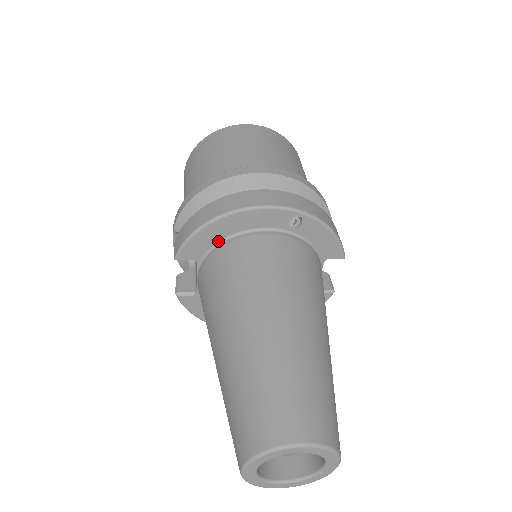
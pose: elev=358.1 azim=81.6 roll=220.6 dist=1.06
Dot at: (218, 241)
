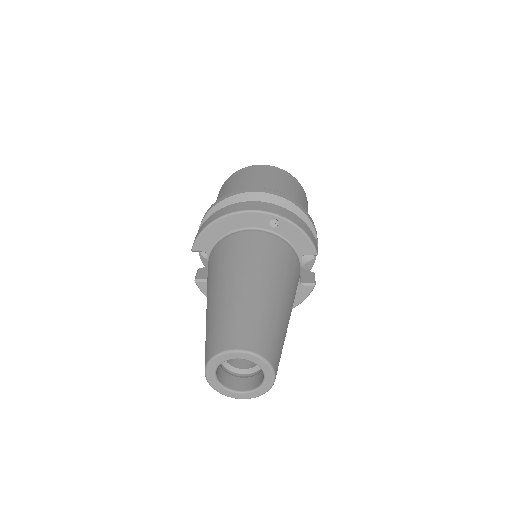
Dot at: (220, 237)
